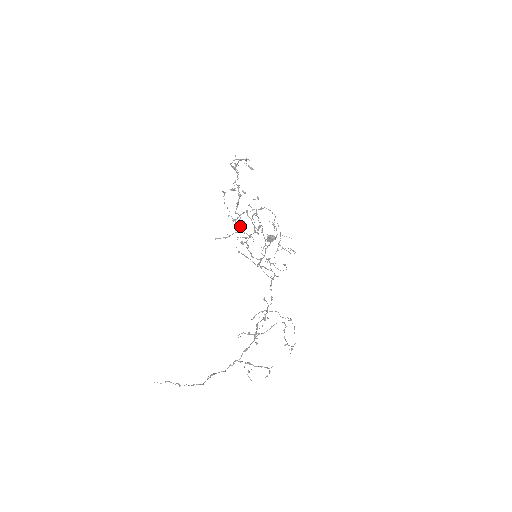
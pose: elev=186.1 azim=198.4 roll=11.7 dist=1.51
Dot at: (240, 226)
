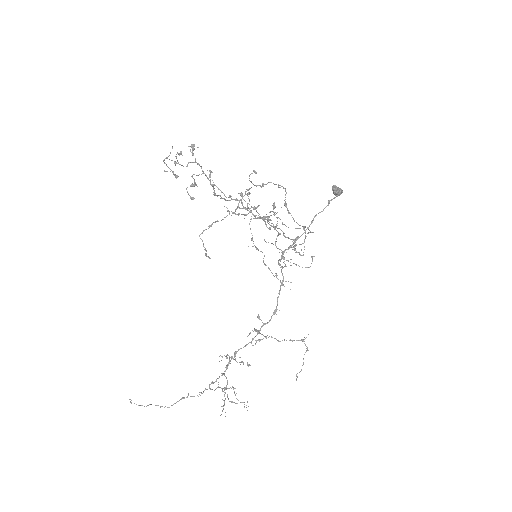
Dot at: (245, 209)
